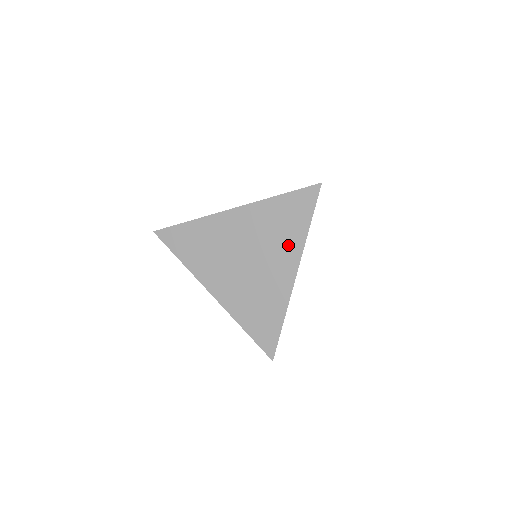
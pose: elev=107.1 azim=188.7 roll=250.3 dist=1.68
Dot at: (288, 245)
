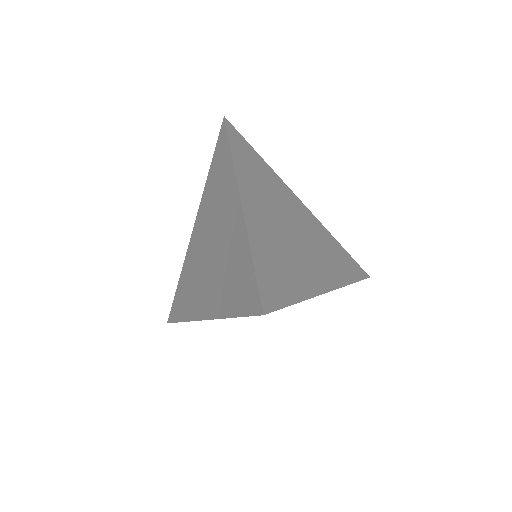
Dot at: (226, 187)
